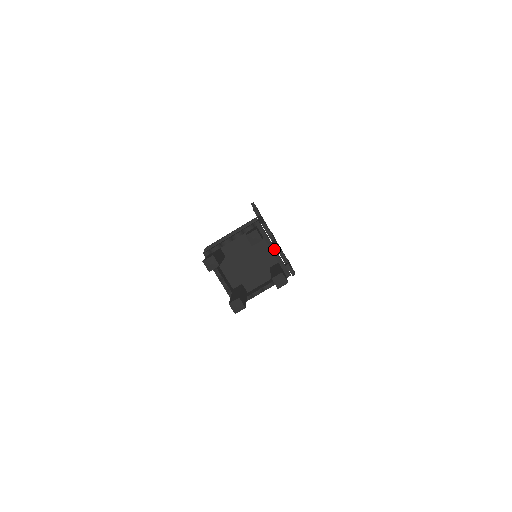
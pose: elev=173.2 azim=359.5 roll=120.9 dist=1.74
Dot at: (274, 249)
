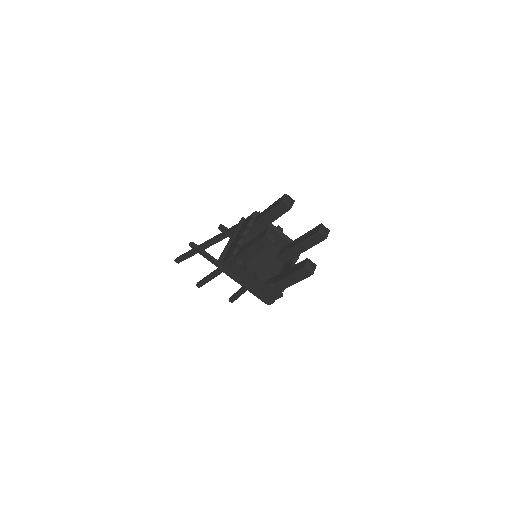
Dot at: (280, 231)
